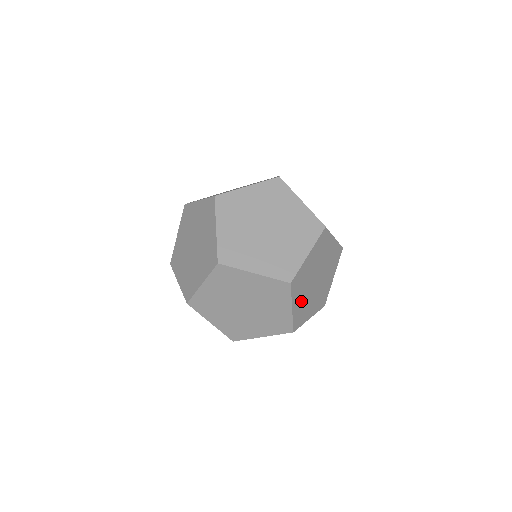
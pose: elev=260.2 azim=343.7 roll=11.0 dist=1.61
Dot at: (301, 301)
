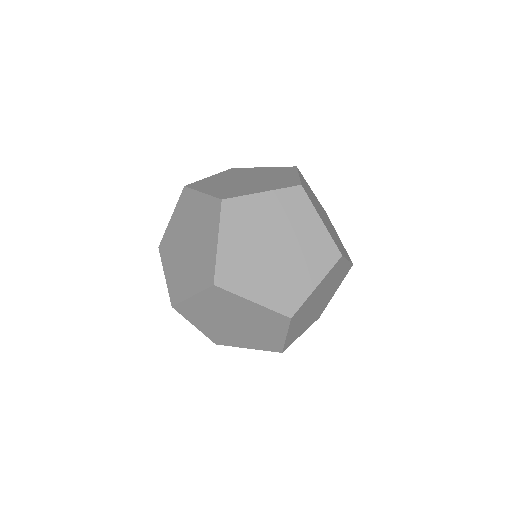
Dot at: occluded
